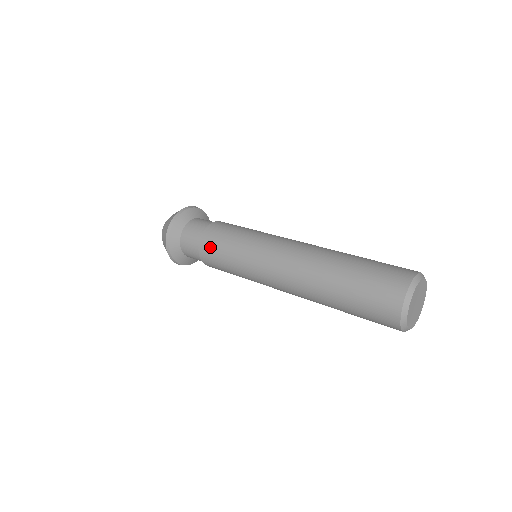
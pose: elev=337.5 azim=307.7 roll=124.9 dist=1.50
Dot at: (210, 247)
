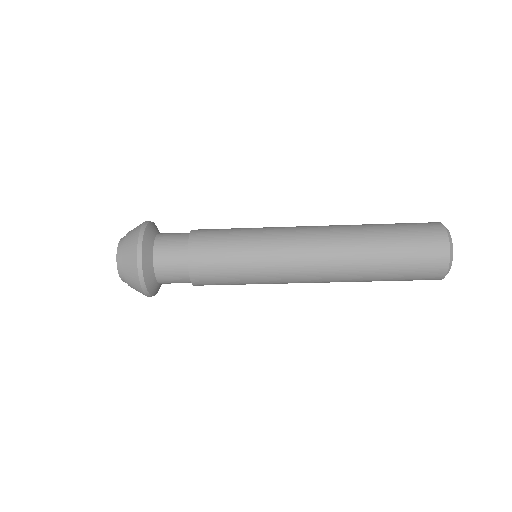
Dot at: (208, 234)
